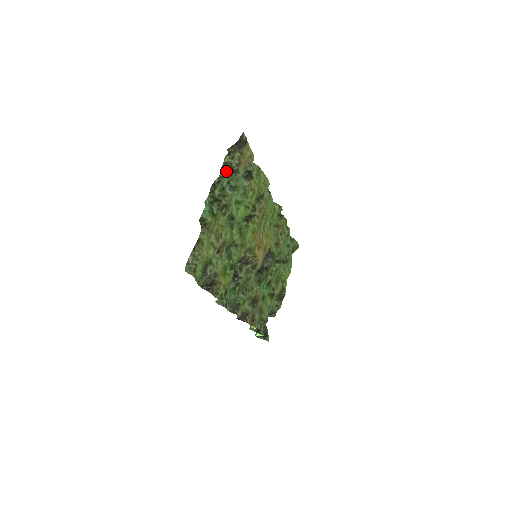
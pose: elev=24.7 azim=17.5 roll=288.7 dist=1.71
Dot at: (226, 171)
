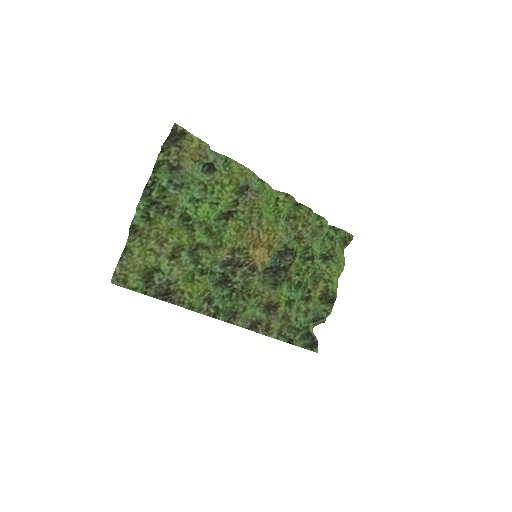
Dot at: (161, 170)
